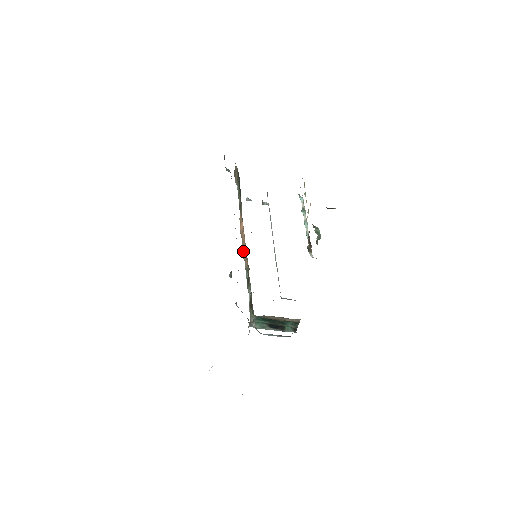
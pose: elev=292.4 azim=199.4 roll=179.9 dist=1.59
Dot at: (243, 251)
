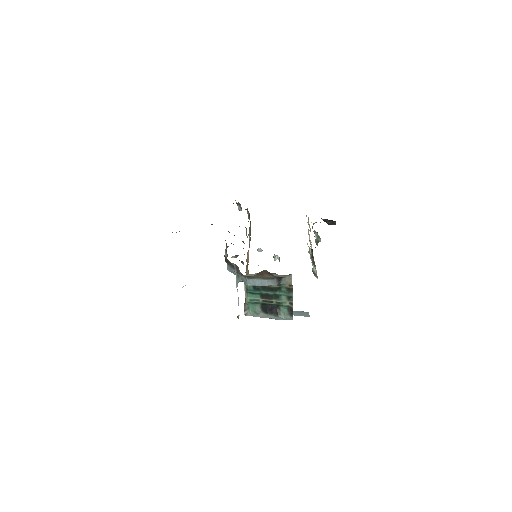
Dot at: (246, 268)
